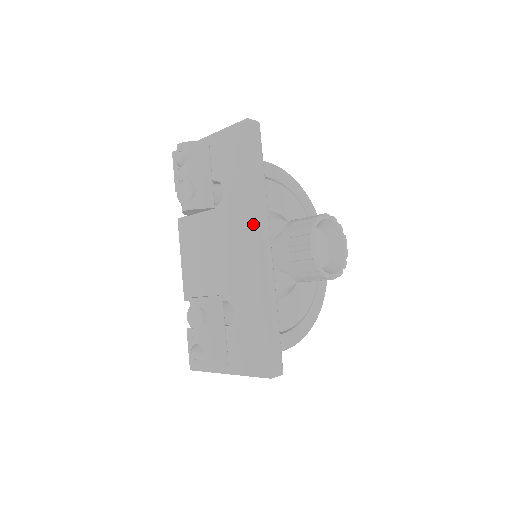
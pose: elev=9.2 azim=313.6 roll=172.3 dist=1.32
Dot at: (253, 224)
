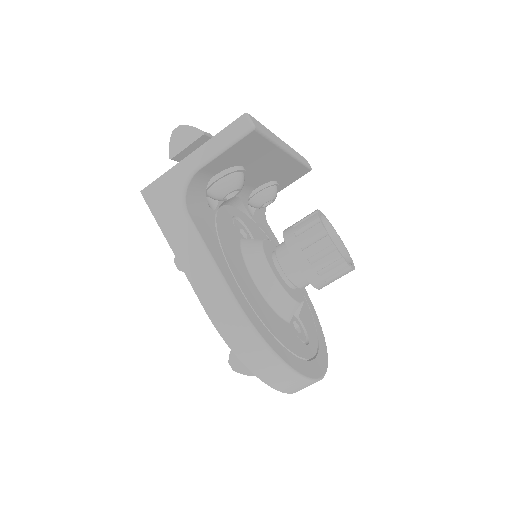
Dot at: occluded
